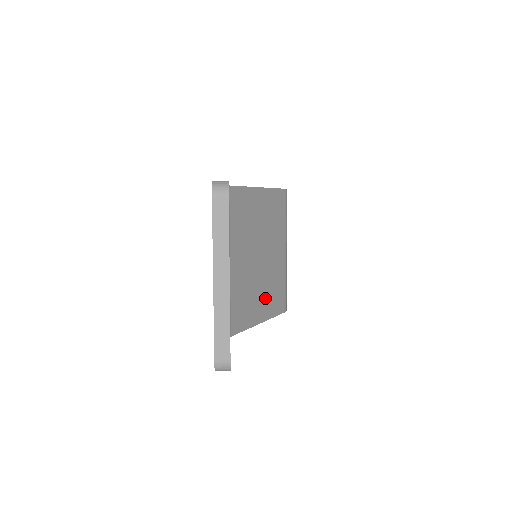
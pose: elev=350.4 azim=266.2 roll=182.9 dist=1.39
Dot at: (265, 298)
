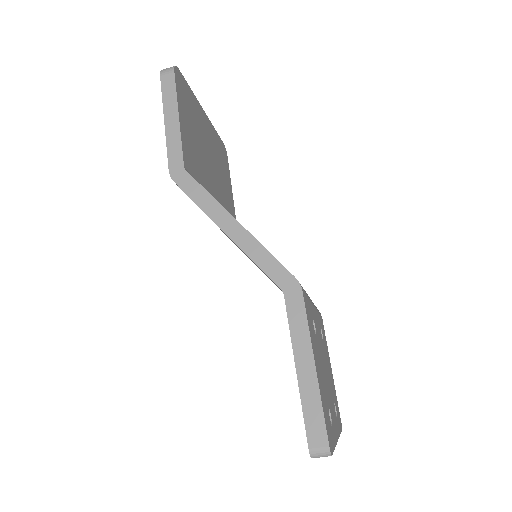
Dot at: occluded
